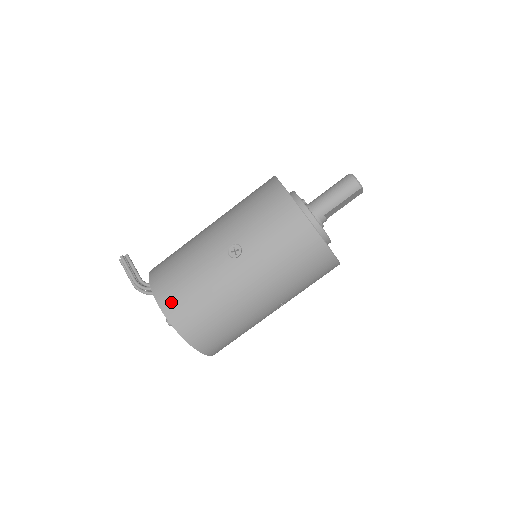
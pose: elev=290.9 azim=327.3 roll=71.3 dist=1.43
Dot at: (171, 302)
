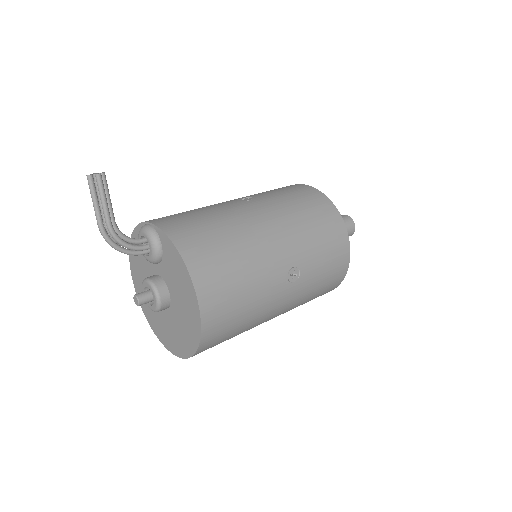
Dot at: (215, 310)
